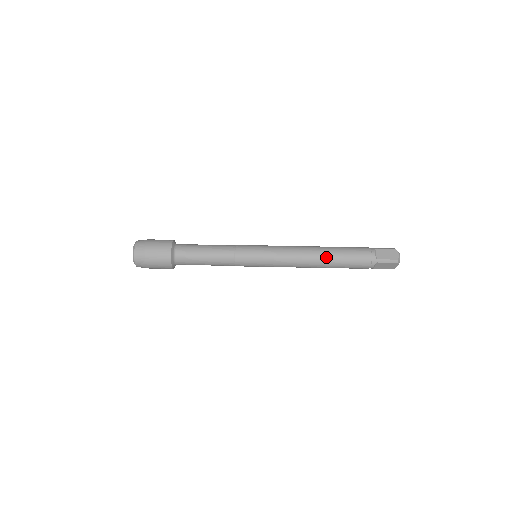
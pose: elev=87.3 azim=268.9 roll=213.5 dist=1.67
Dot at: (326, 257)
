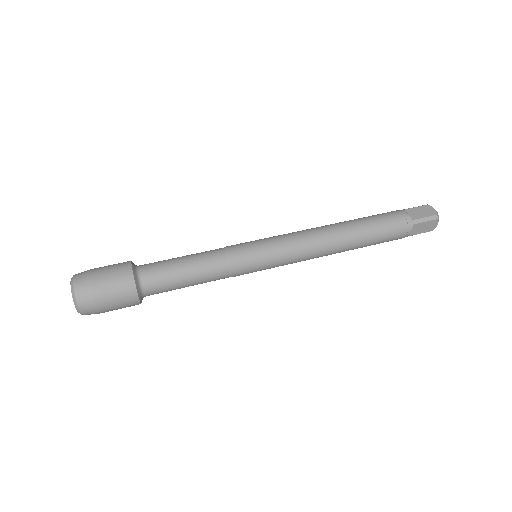
Dot at: (351, 232)
